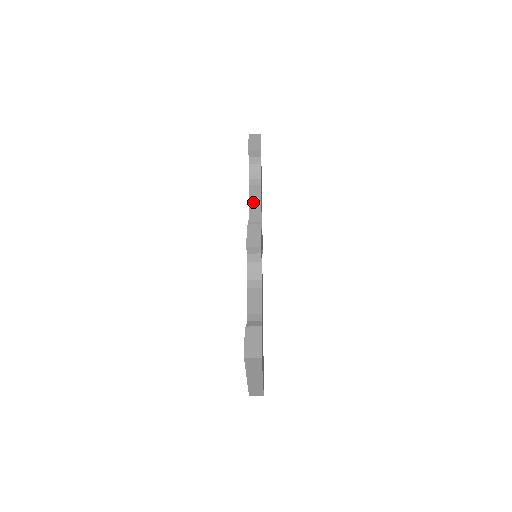
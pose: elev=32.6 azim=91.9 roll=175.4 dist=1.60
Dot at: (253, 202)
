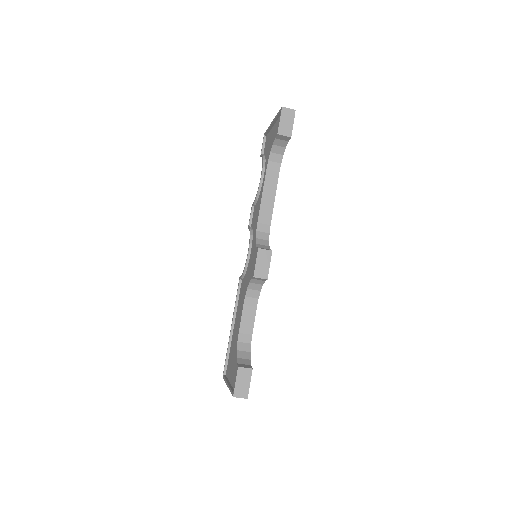
Dot at: (267, 195)
